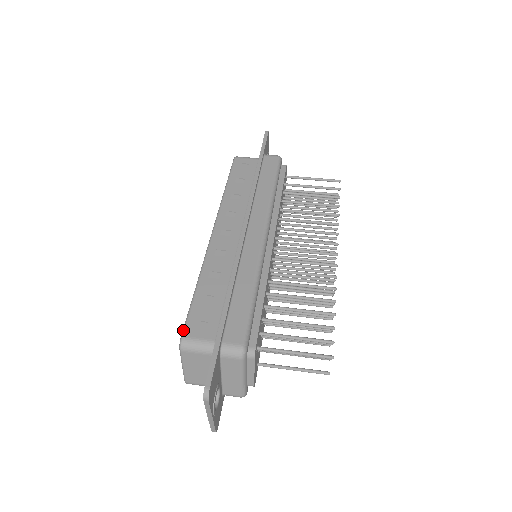
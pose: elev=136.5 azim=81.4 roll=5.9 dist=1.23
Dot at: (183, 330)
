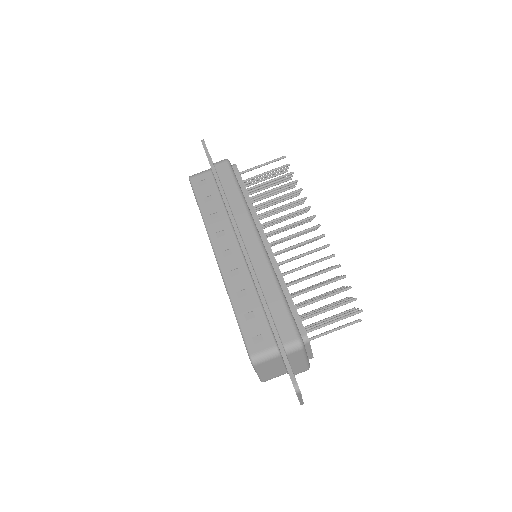
Dot at: (247, 350)
